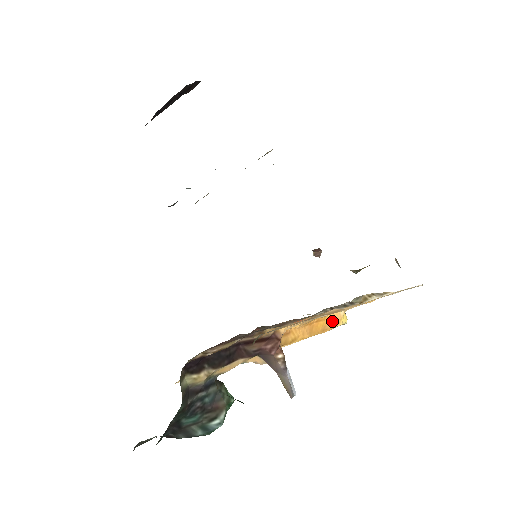
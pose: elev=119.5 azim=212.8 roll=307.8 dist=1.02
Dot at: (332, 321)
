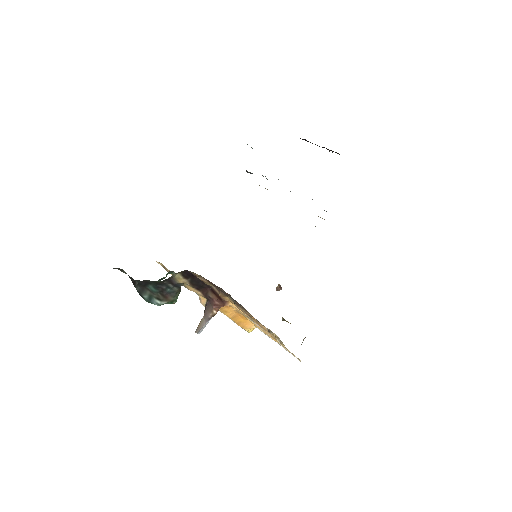
Dot at: (246, 324)
